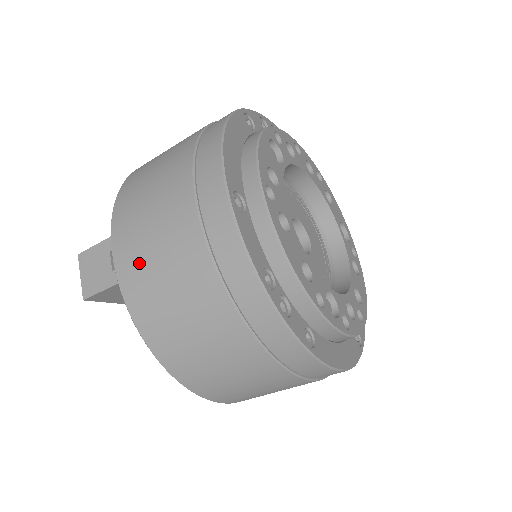
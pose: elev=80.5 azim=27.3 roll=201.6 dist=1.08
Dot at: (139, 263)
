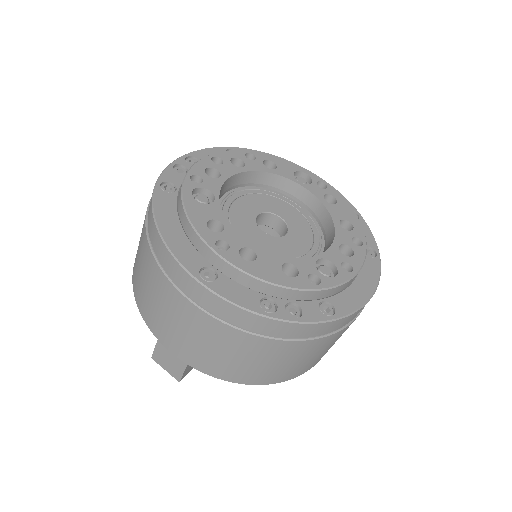
Dot at: (188, 348)
